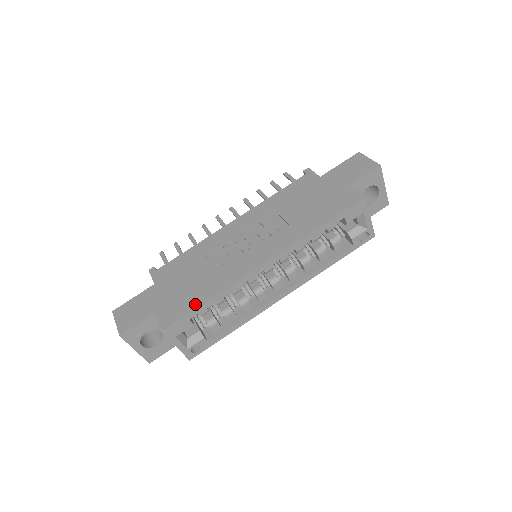
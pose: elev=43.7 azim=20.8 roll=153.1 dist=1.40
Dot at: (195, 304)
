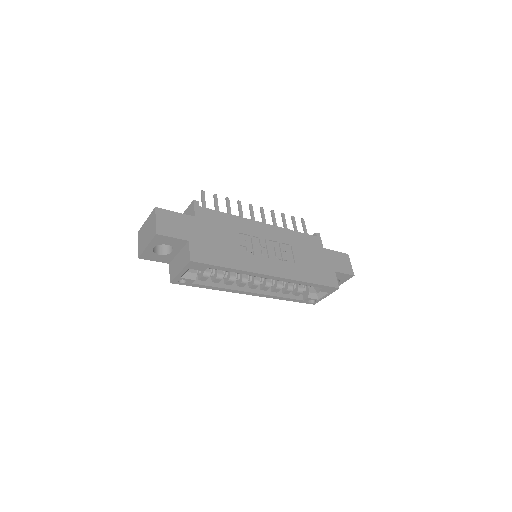
Dot at: (220, 262)
